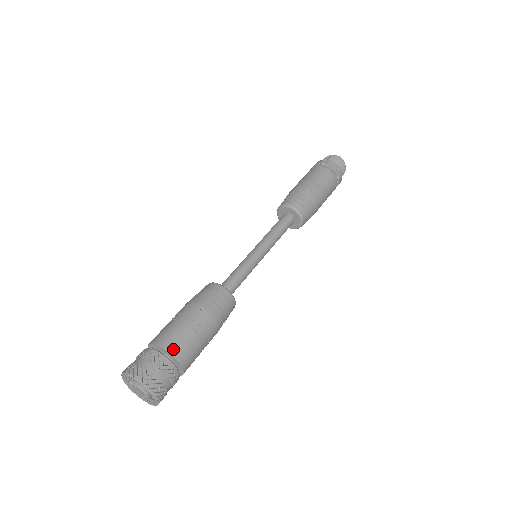
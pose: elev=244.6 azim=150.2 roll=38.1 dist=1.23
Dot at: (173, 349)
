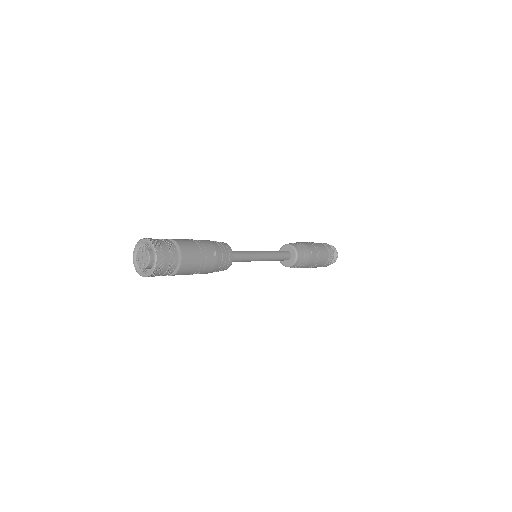
Dot at: (185, 256)
